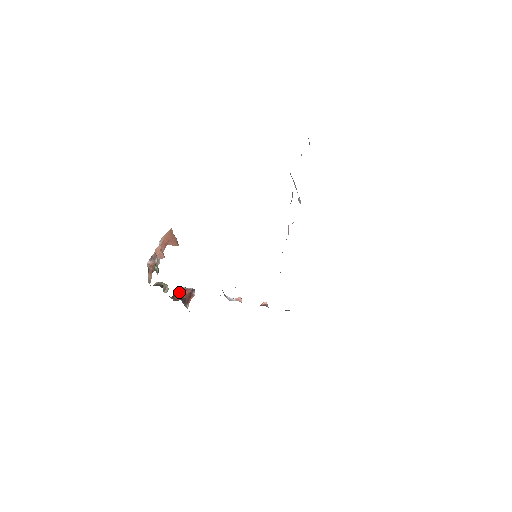
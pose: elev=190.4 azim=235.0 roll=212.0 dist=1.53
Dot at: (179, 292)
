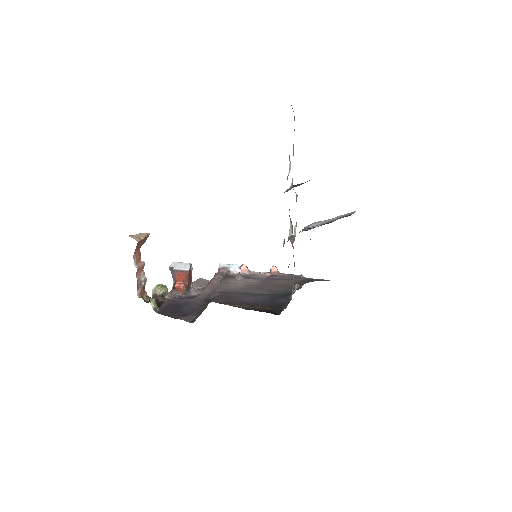
Dot at: (176, 276)
